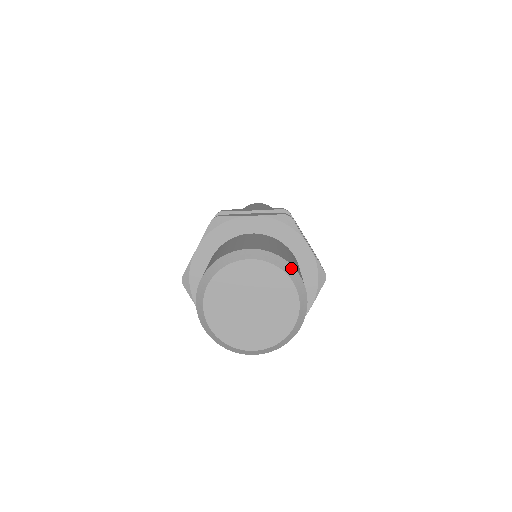
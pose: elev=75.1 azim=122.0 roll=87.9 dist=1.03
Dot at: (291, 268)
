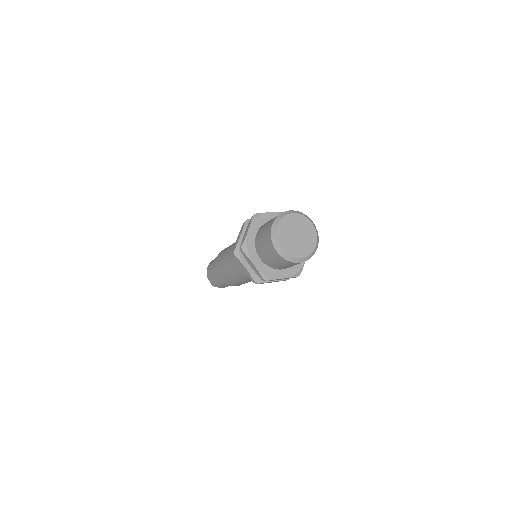
Dot at: (309, 218)
